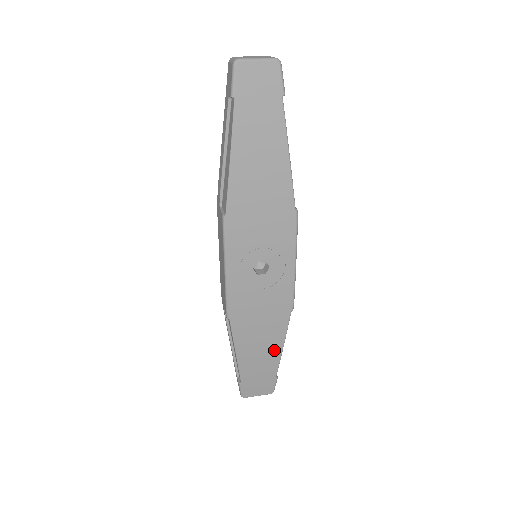
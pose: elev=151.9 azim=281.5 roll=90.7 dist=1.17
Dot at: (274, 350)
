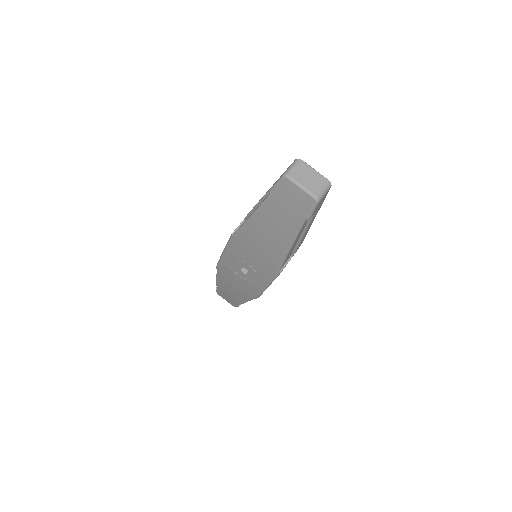
Dot at: (239, 299)
